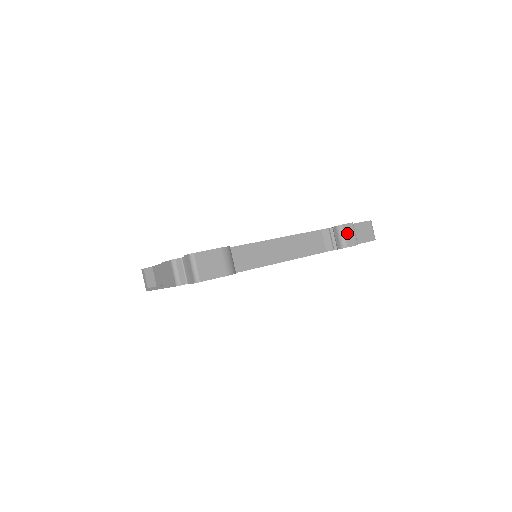
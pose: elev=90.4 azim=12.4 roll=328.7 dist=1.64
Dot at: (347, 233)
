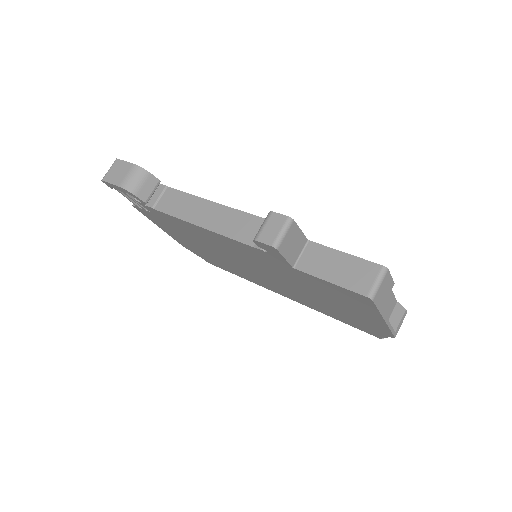
Dot at: (270, 224)
